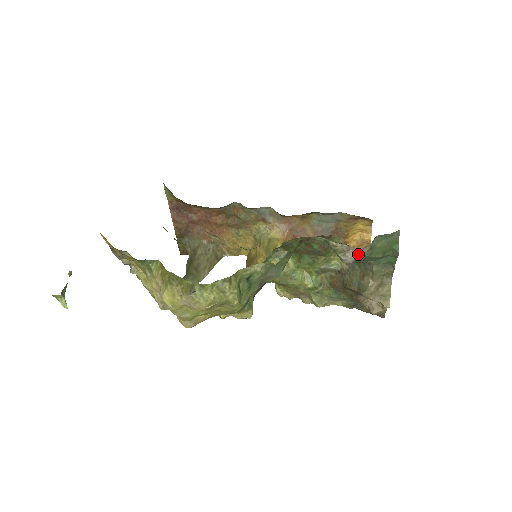
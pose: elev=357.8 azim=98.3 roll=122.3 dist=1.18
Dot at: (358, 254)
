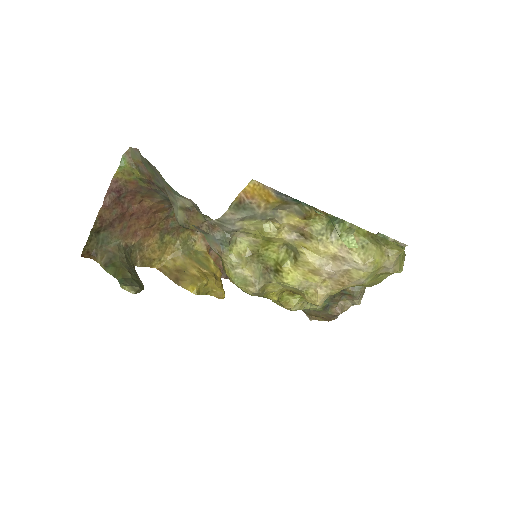
Dot at: occluded
